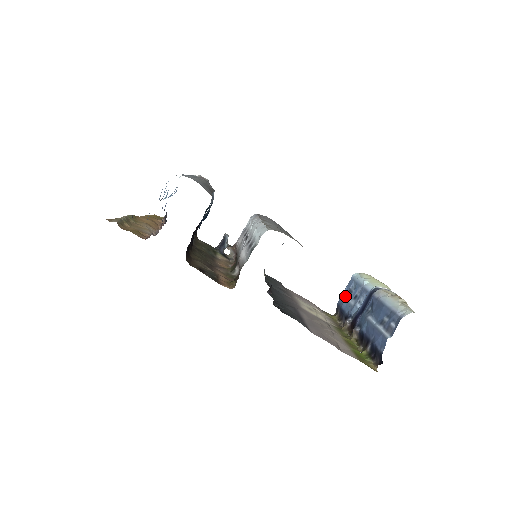
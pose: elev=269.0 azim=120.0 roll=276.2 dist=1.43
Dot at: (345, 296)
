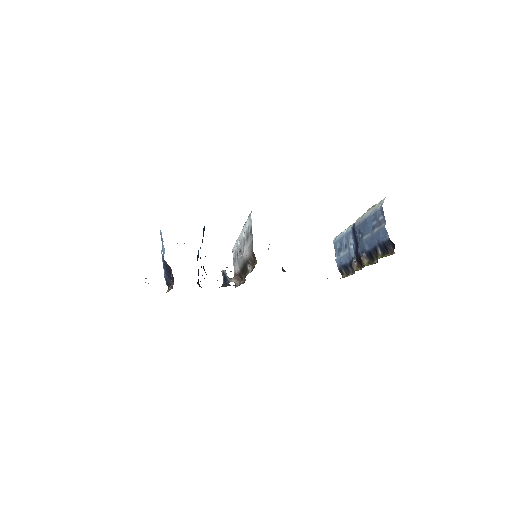
Dot at: (339, 256)
